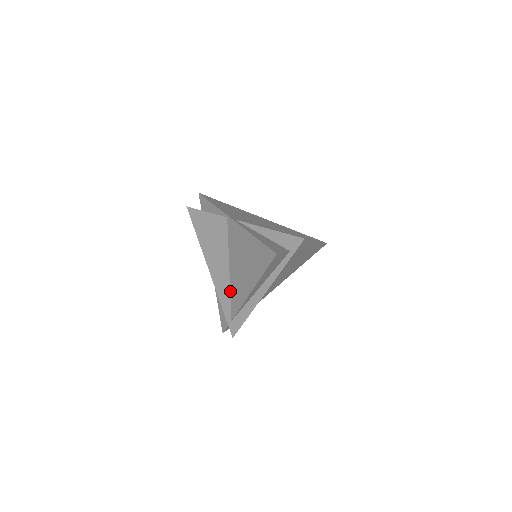
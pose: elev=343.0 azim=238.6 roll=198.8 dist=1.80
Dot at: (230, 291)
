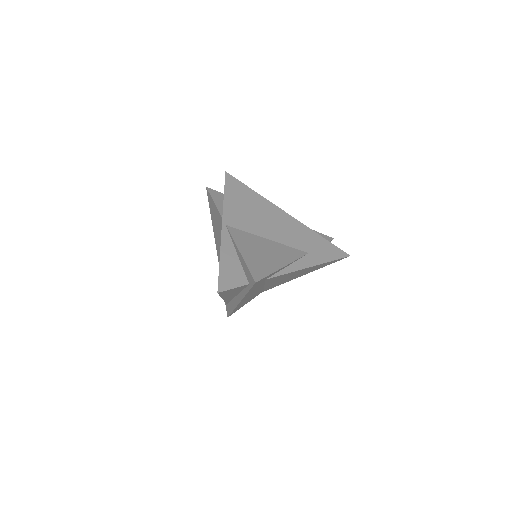
Dot at: occluded
